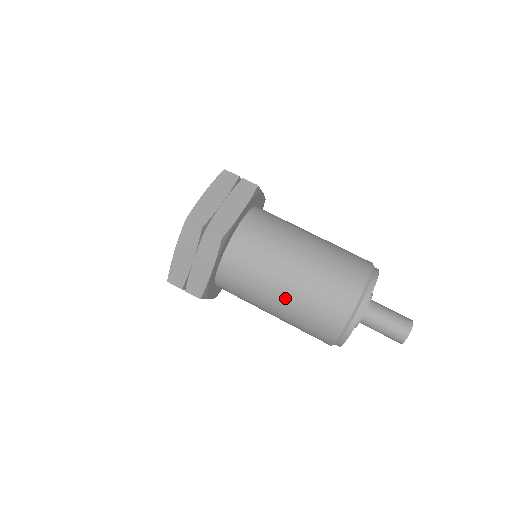
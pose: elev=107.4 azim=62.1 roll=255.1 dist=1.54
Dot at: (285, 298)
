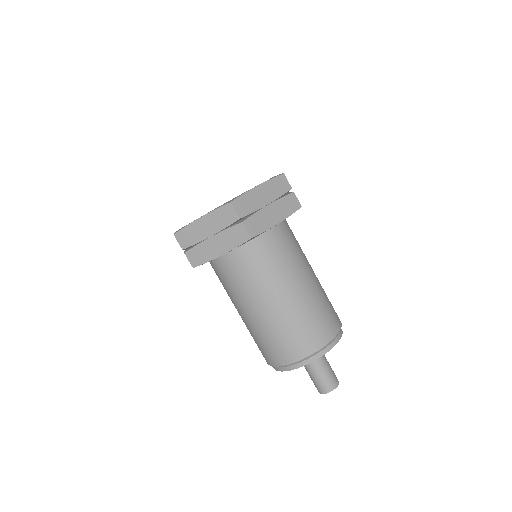
Dot at: occluded
